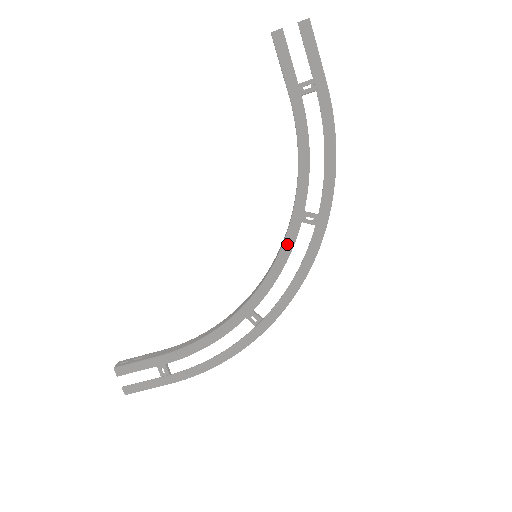
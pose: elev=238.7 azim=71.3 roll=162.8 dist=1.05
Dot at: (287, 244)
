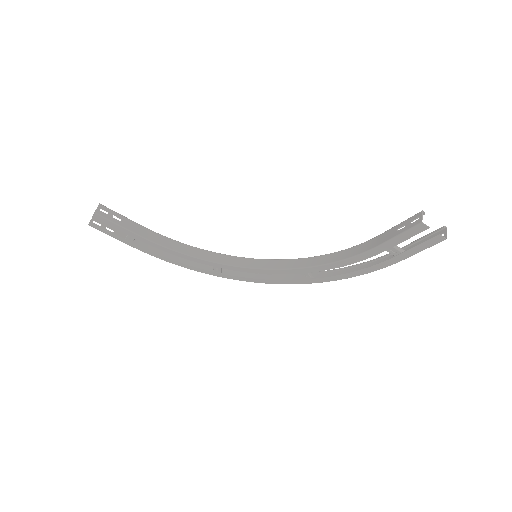
Dot at: (279, 271)
